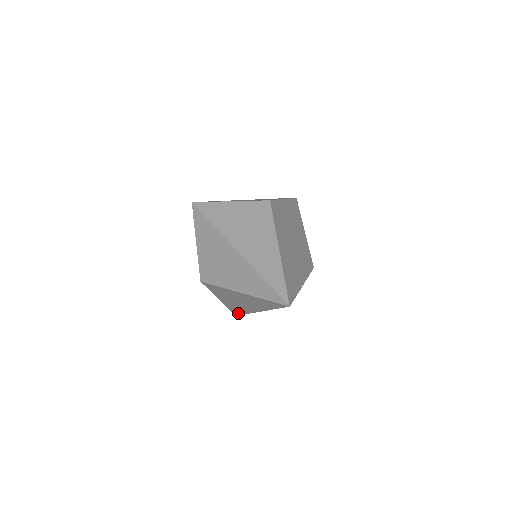
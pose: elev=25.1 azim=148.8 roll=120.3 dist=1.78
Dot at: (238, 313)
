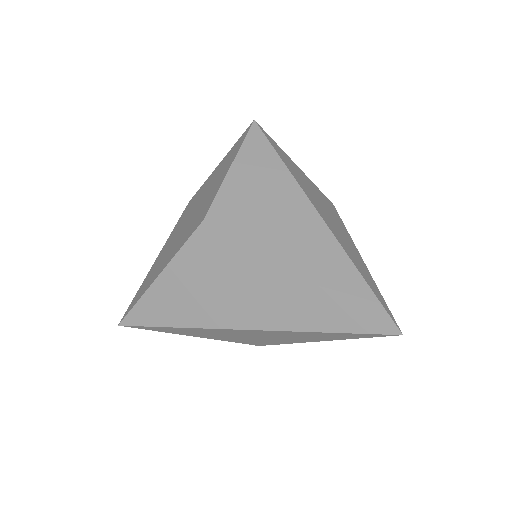
Dot at: (149, 320)
